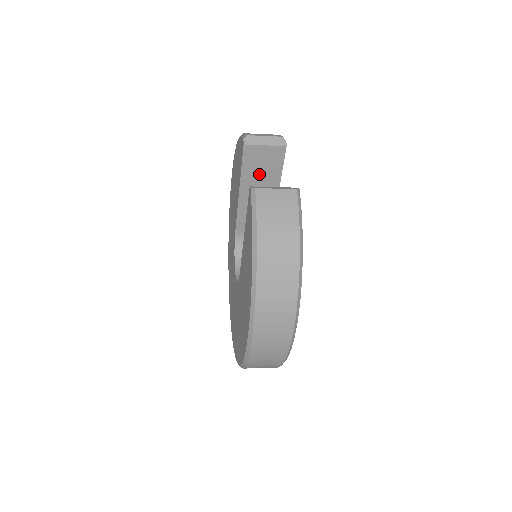
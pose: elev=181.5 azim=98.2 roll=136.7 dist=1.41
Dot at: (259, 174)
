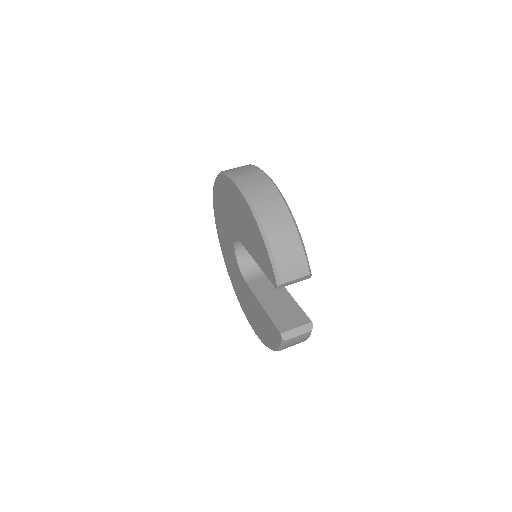
Dot at: occluded
